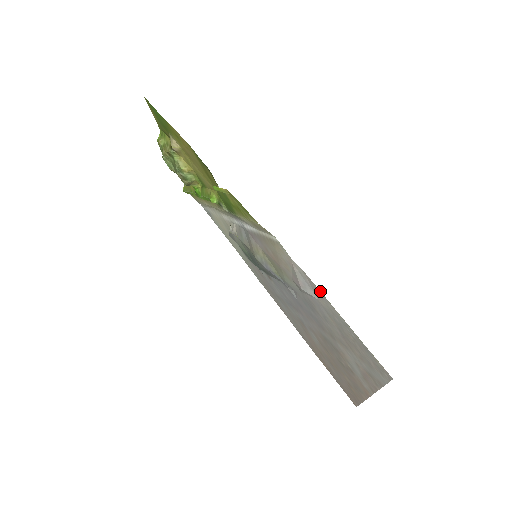
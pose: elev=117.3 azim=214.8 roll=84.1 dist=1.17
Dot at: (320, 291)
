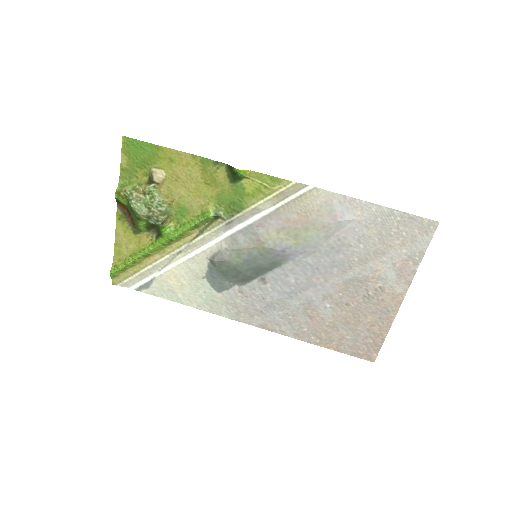
Dot at: occluded
